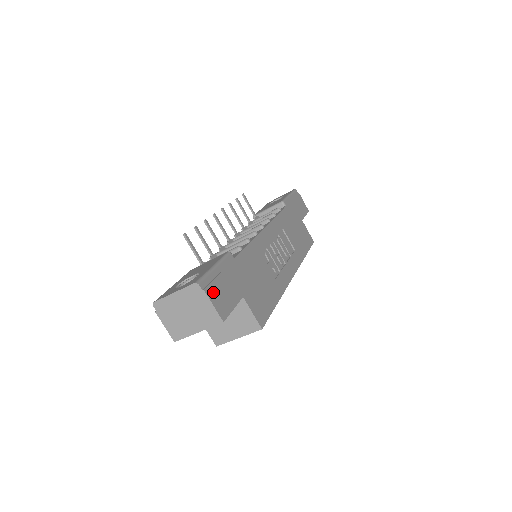
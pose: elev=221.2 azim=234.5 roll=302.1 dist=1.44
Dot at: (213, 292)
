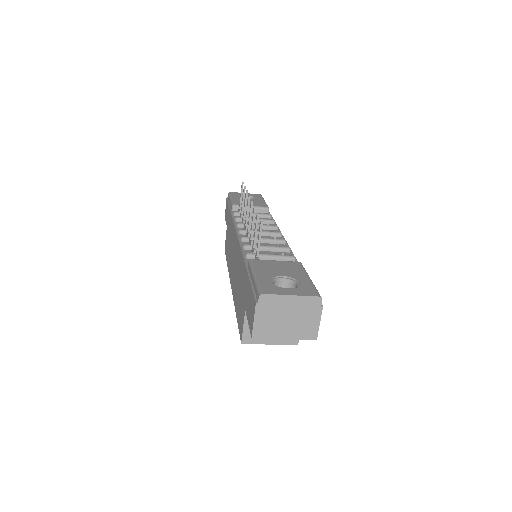
Dot at: occluded
